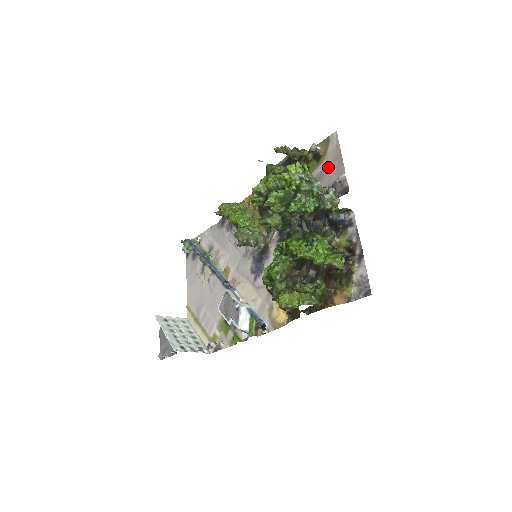
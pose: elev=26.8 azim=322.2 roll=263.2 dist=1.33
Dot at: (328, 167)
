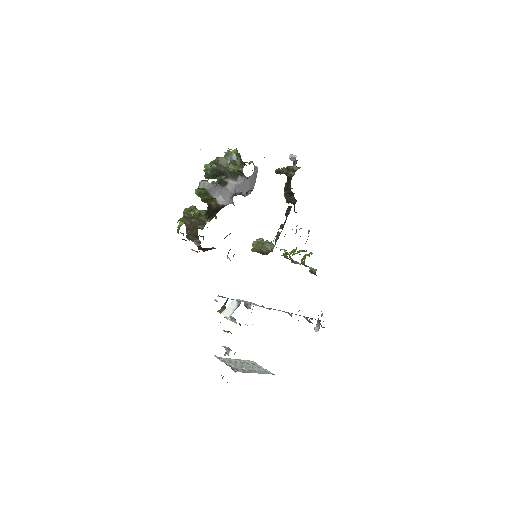
Dot at: occluded
